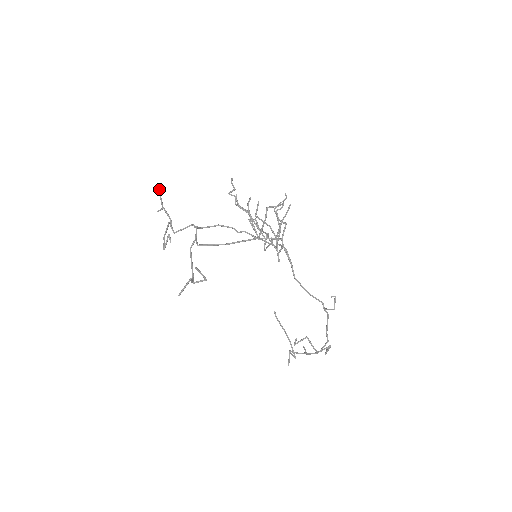
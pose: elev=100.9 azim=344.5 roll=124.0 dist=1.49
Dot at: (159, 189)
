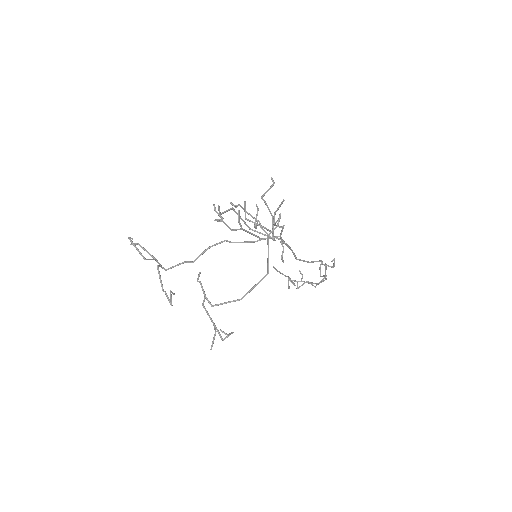
Dot at: (128, 238)
